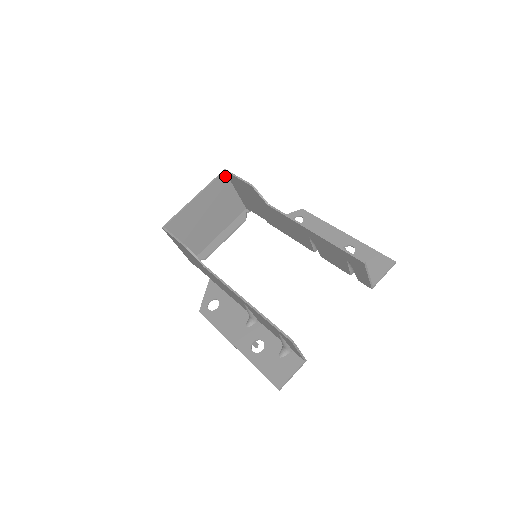
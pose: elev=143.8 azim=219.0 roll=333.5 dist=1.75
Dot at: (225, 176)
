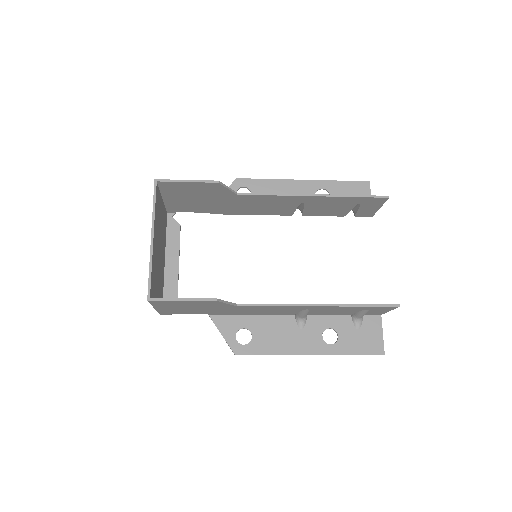
Dot at: (157, 188)
